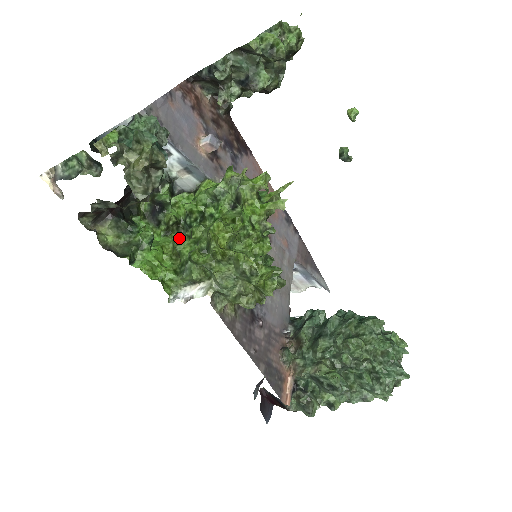
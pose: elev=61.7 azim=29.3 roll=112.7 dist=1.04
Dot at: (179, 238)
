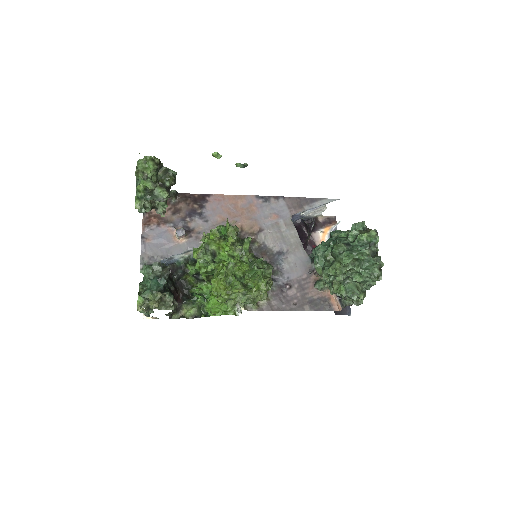
Dot at: occluded
